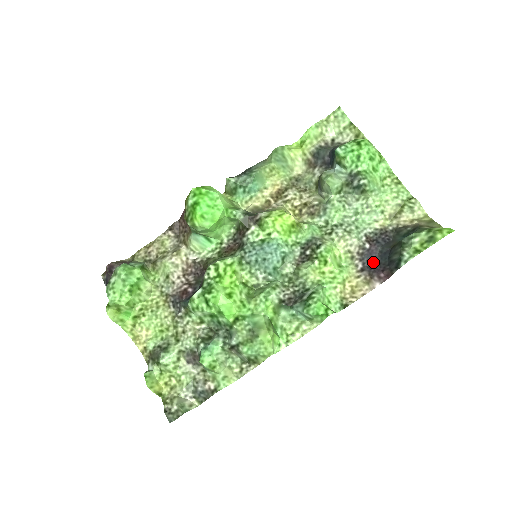
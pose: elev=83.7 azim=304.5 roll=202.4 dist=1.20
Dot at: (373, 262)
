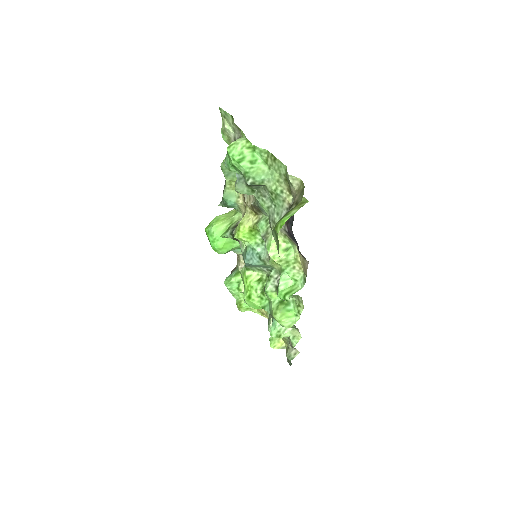
Dot at: (296, 242)
